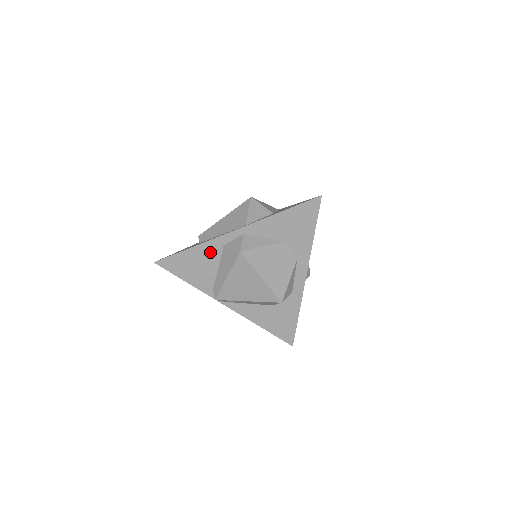
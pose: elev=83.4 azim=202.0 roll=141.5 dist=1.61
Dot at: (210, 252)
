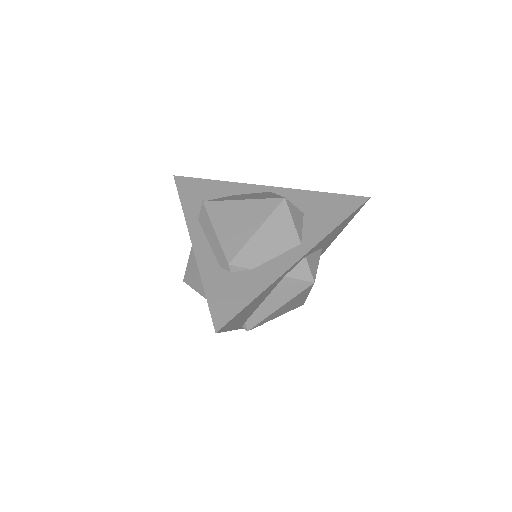
Dot at: (270, 289)
